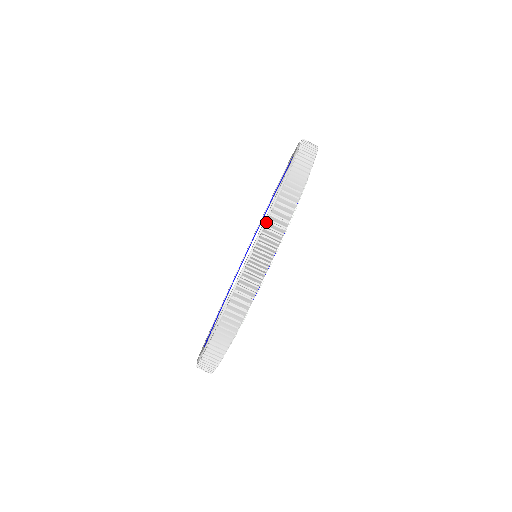
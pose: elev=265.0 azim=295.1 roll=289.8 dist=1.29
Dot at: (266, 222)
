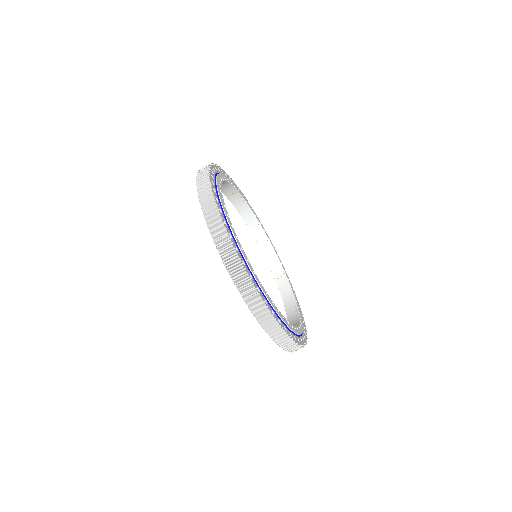
Dot at: (210, 233)
